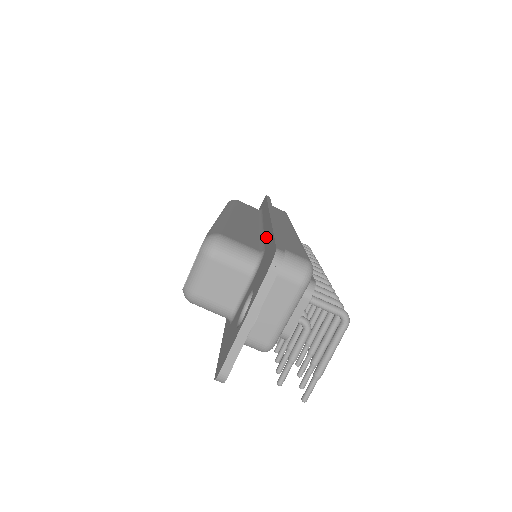
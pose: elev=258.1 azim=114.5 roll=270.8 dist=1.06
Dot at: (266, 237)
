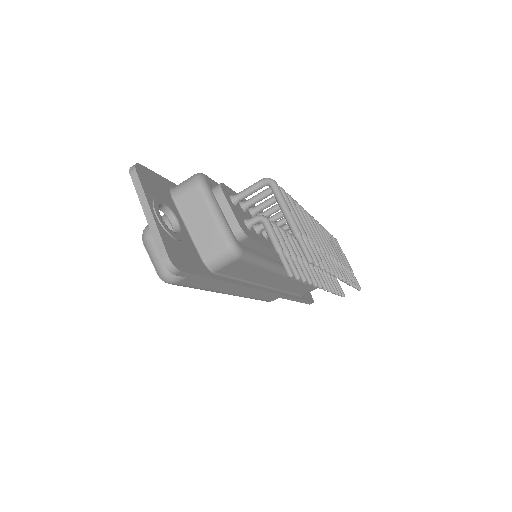
Dot at: occluded
